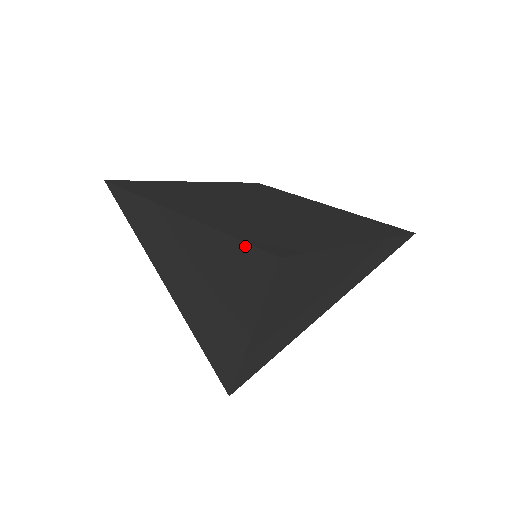
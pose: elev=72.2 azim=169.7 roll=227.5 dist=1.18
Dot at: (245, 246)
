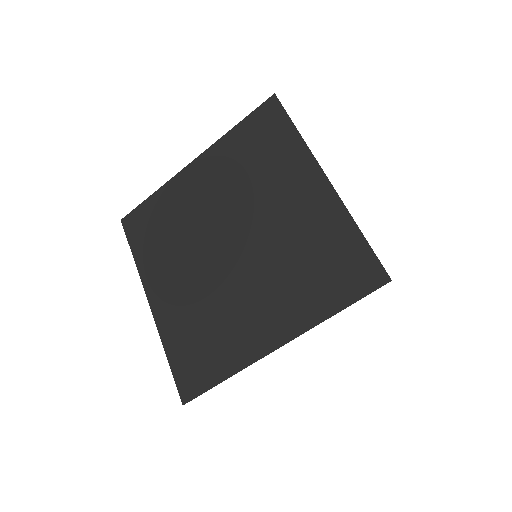
Dot at: (175, 372)
